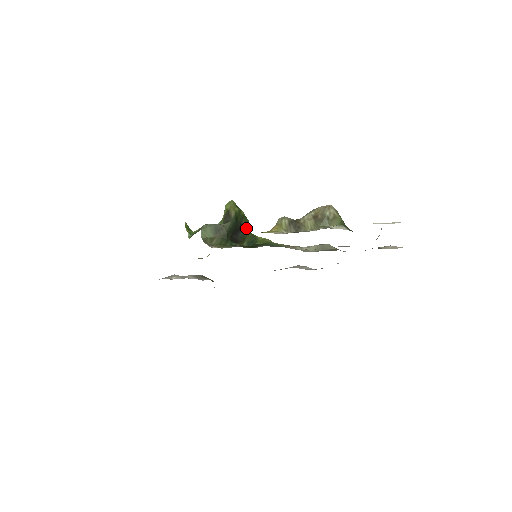
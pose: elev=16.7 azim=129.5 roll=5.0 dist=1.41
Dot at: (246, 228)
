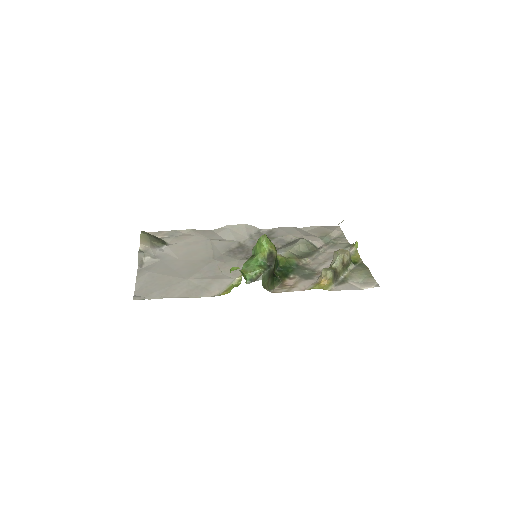
Dot at: occluded
